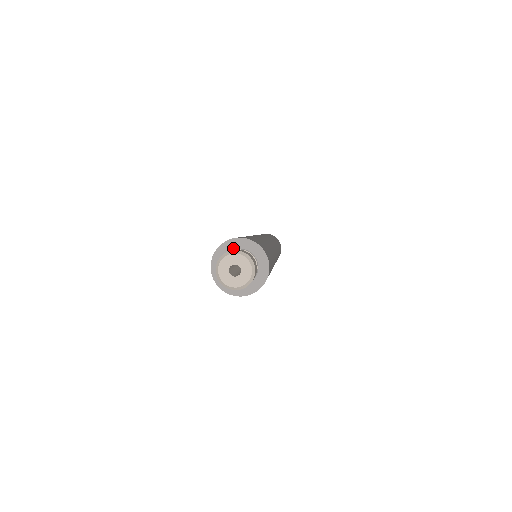
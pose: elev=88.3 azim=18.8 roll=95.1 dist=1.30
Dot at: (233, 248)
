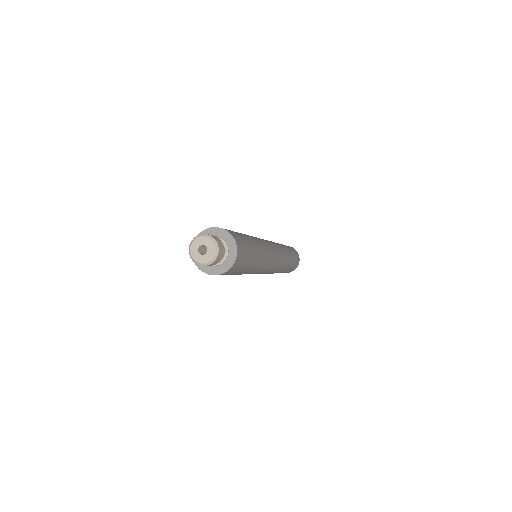
Dot at: occluded
